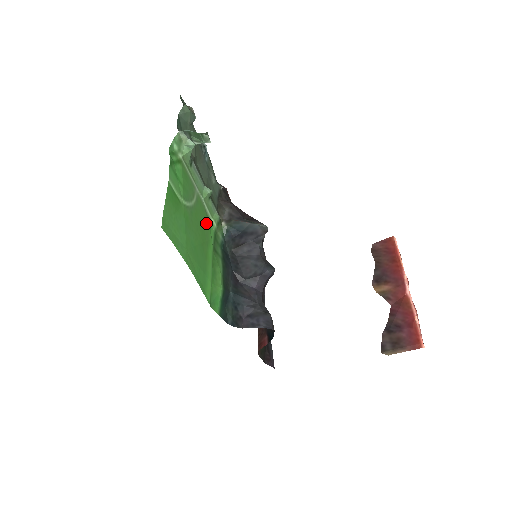
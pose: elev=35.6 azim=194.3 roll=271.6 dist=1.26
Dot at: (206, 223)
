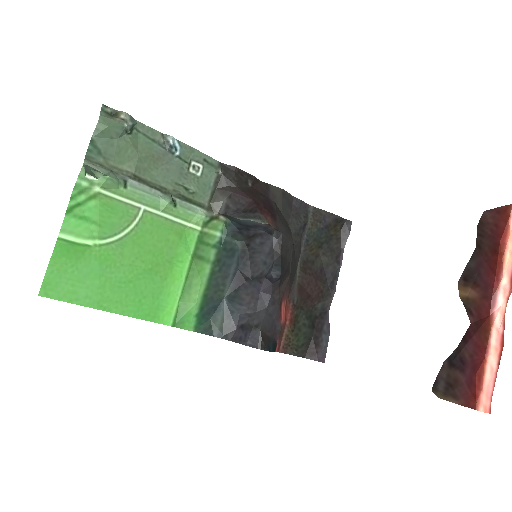
Dot at: (169, 237)
